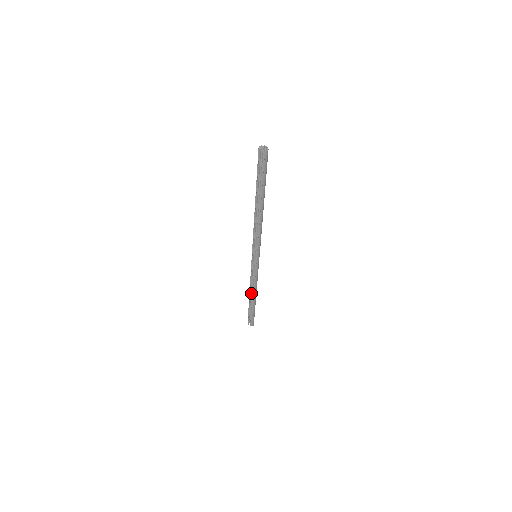
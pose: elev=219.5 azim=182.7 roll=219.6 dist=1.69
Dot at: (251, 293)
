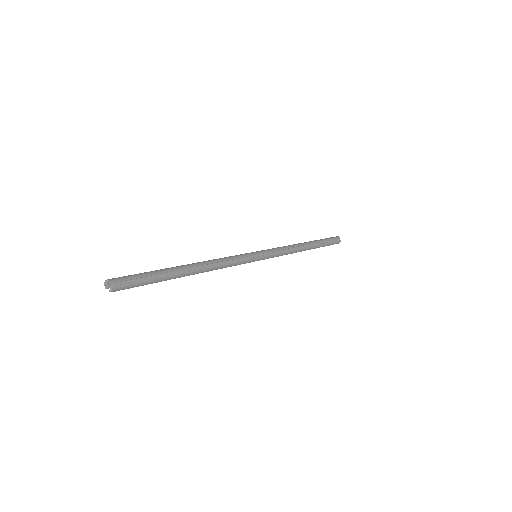
Dot at: occluded
